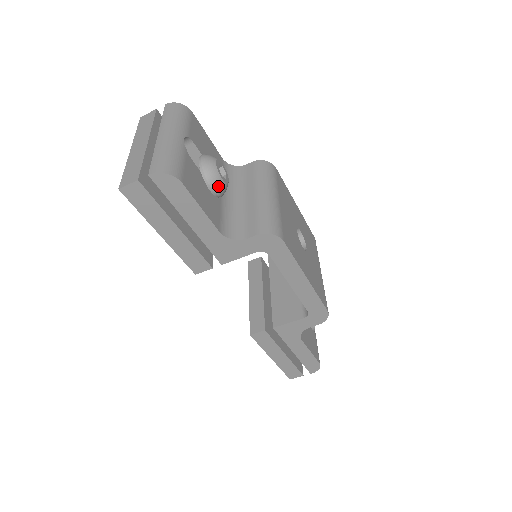
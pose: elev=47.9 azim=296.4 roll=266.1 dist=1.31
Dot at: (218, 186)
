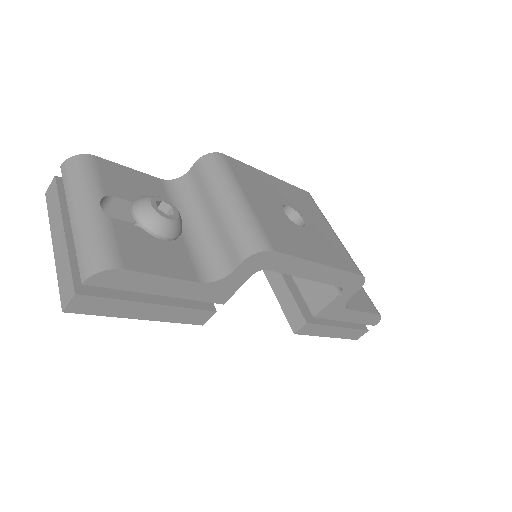
Dot at: (169, 230)
